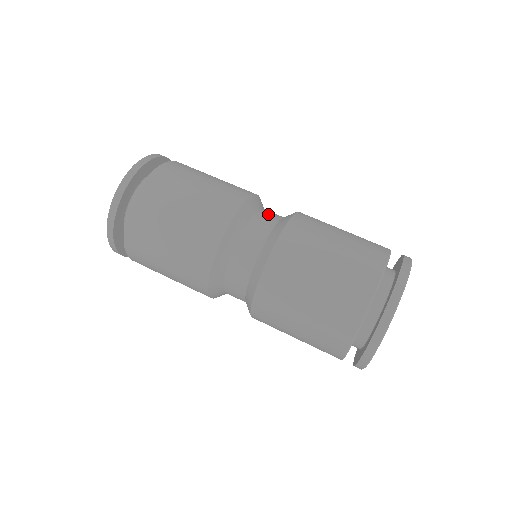
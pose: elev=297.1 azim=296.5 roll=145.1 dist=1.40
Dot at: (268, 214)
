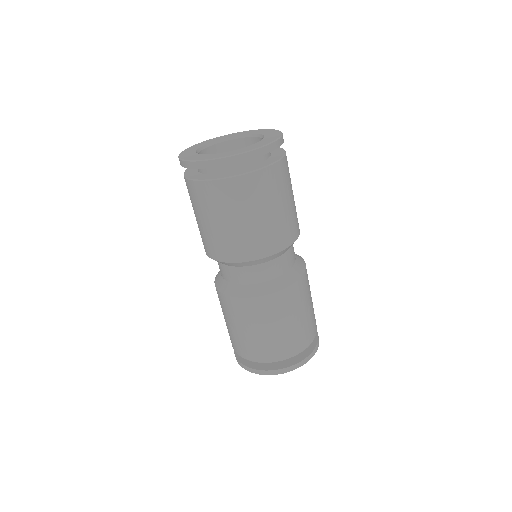
Dot at: (262, 272)
